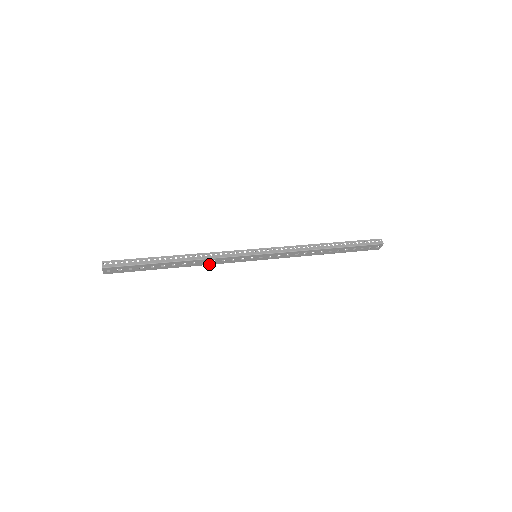
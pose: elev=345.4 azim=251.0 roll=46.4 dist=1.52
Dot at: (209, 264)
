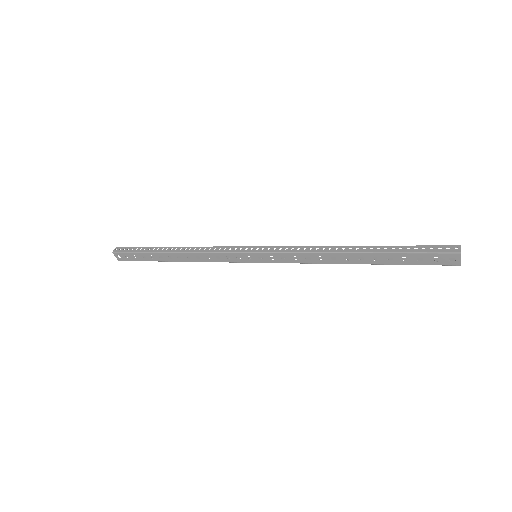
Dot at: (206, 261)
